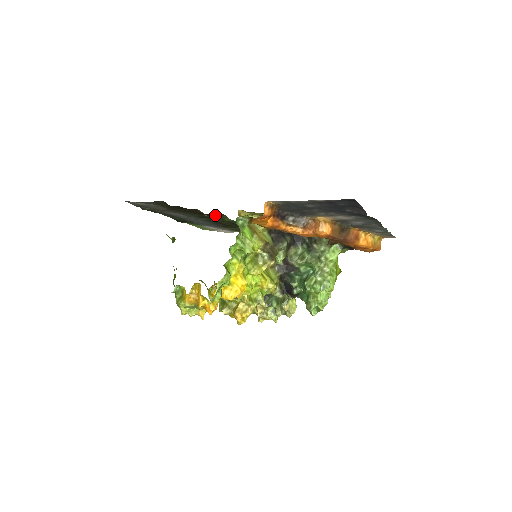
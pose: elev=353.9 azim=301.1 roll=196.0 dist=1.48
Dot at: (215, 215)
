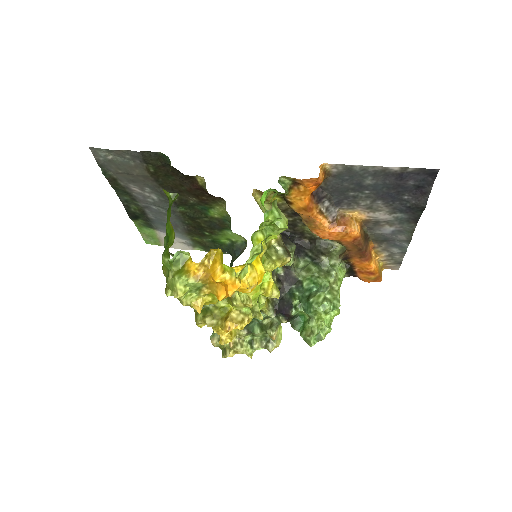
Dot at: (208, 198)
